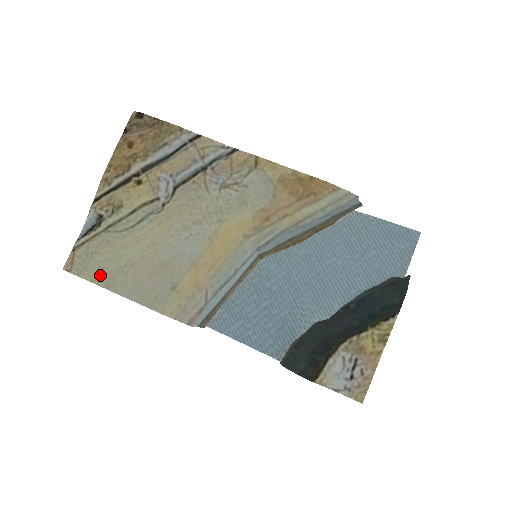
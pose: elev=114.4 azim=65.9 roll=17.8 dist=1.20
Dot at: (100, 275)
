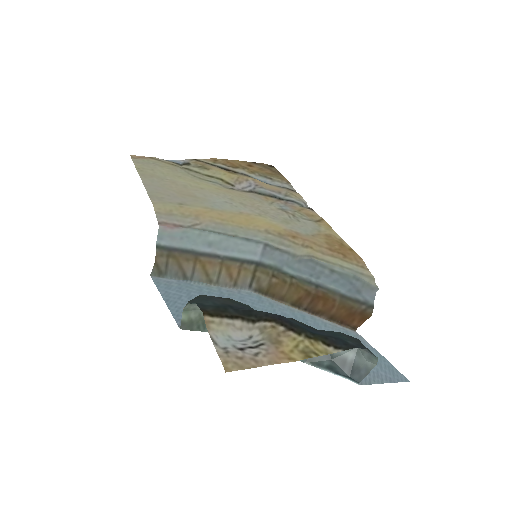
Dot at: (146, 170)
